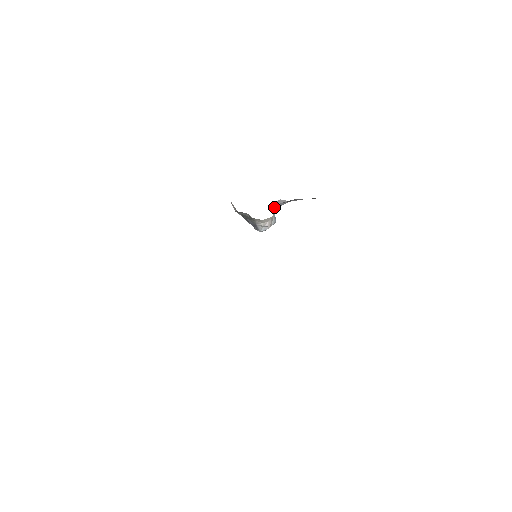
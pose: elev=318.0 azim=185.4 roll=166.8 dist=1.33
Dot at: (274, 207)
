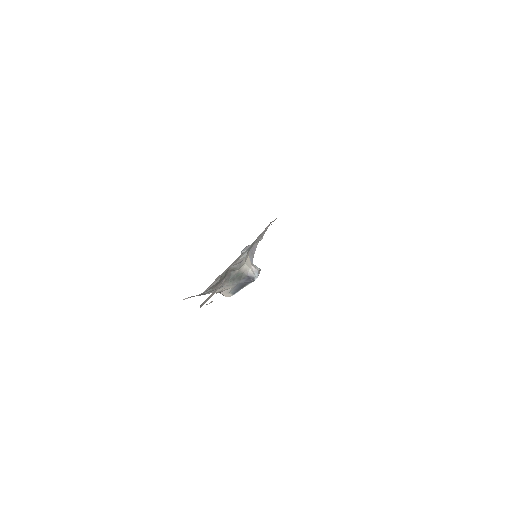
Dot at: occluded
